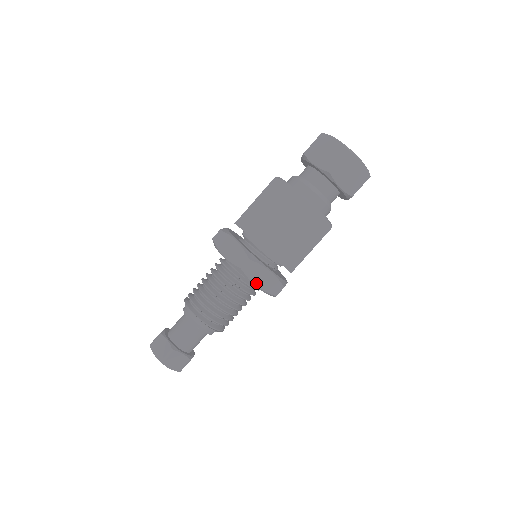
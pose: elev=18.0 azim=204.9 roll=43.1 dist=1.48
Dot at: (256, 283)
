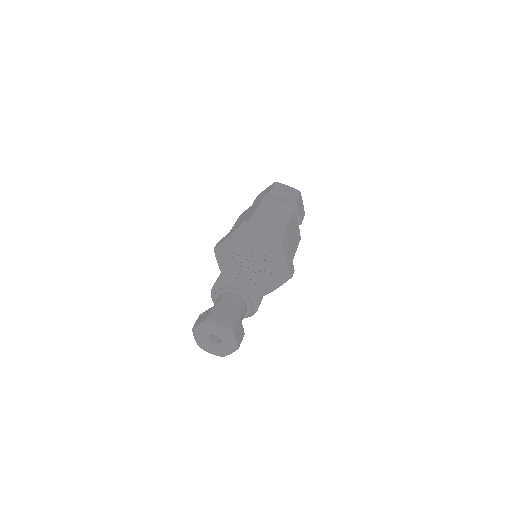
Dot at: (258, 234)
